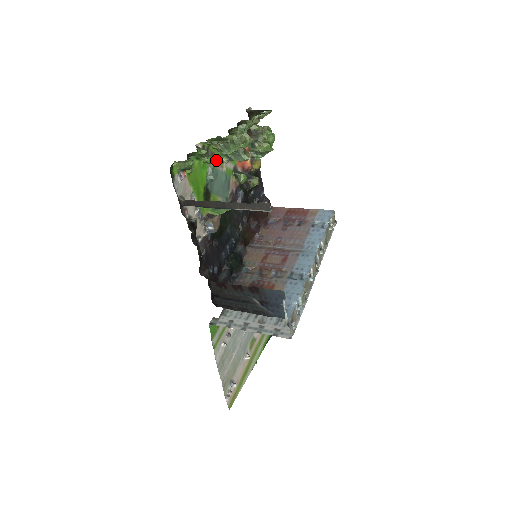
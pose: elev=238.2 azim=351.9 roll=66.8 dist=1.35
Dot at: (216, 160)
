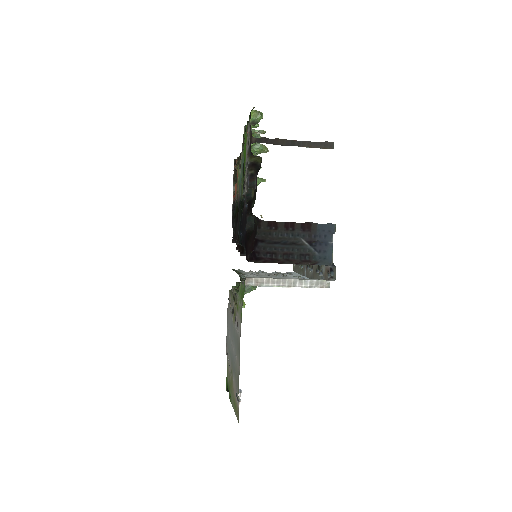
Dot at: (251, 147)
